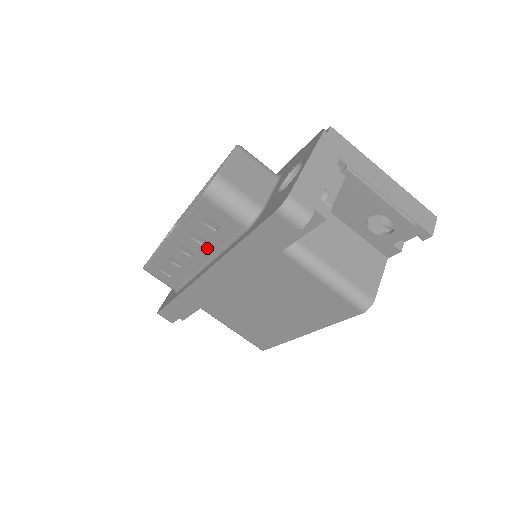
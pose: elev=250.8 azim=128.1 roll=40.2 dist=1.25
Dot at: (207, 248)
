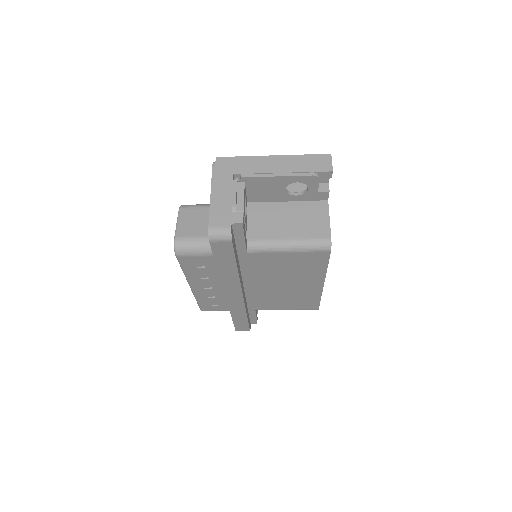
Dot at: (213, 278)
